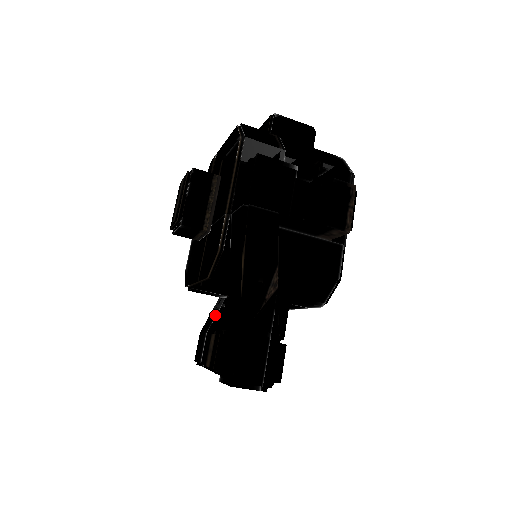
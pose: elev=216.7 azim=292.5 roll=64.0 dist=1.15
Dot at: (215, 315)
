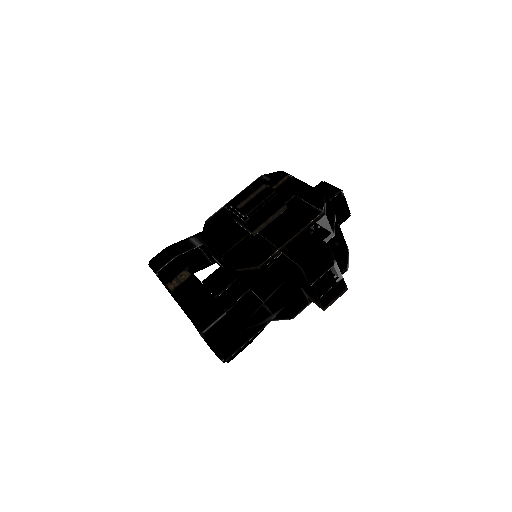
Dot at: (189, 249)
